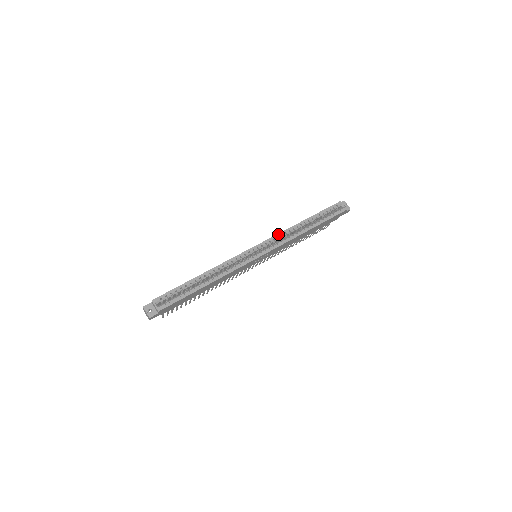
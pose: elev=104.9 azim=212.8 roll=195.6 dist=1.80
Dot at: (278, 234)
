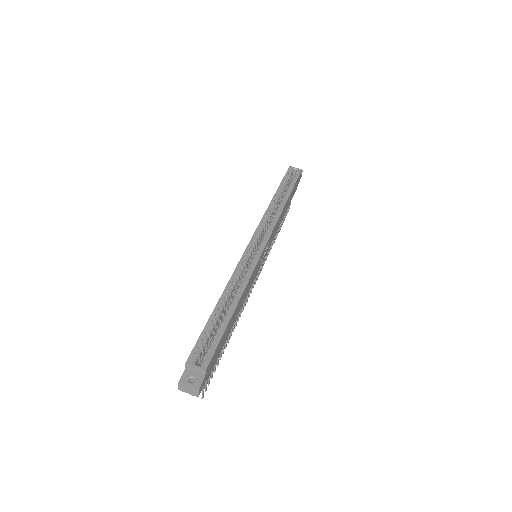
Dot at: (262, 218)
